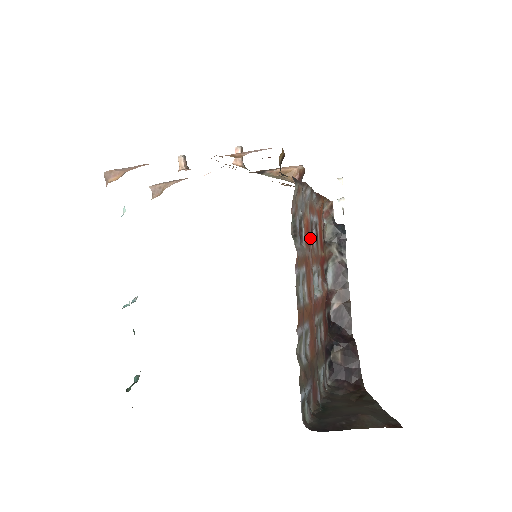
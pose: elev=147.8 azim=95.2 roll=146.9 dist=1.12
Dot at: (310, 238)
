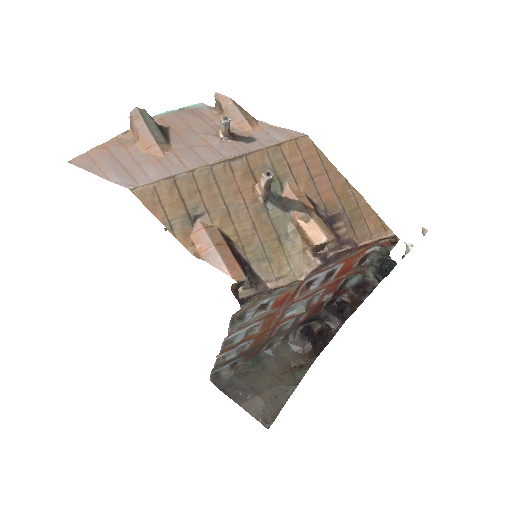
Dot at: (289, 300)
